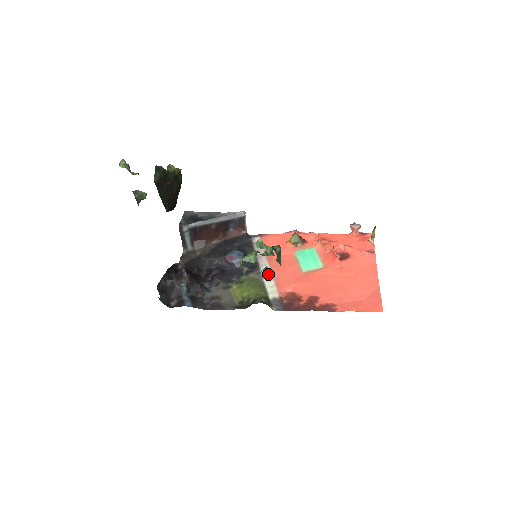
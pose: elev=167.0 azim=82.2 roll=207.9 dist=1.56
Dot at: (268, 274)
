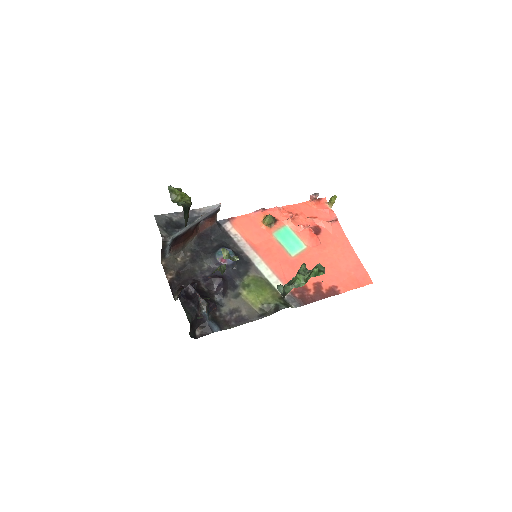
Dot at: (265, 268)
